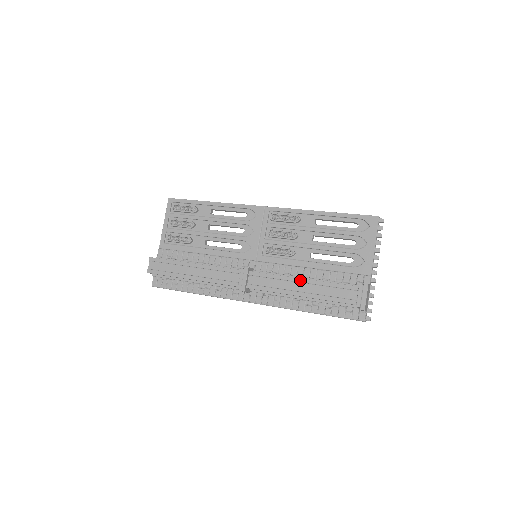
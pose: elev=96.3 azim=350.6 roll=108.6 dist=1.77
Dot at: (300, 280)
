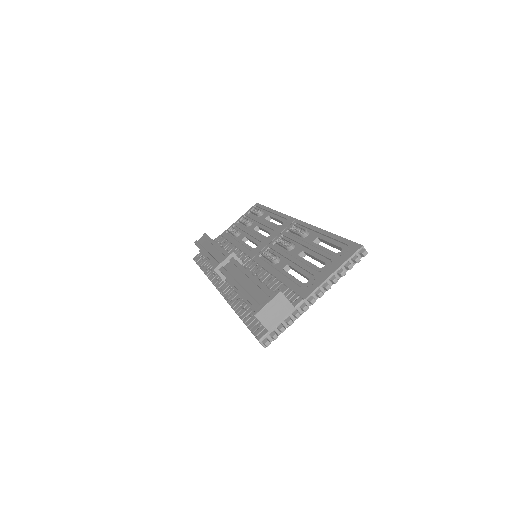
Dot at: (248, 274)
